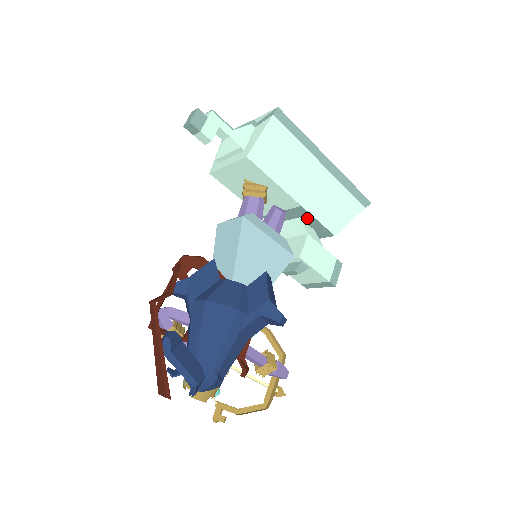
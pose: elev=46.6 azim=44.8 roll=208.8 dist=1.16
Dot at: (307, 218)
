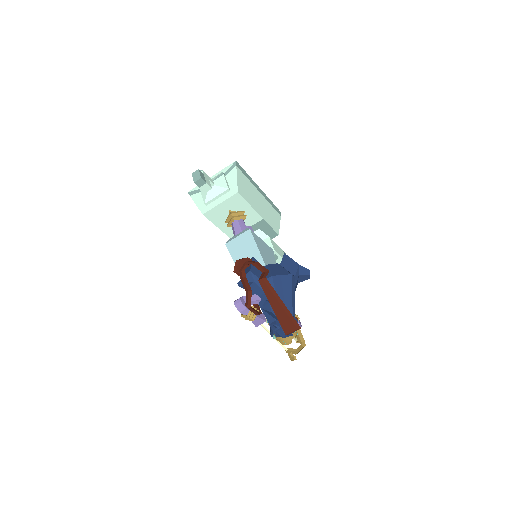
Dot at: (264, 227)
